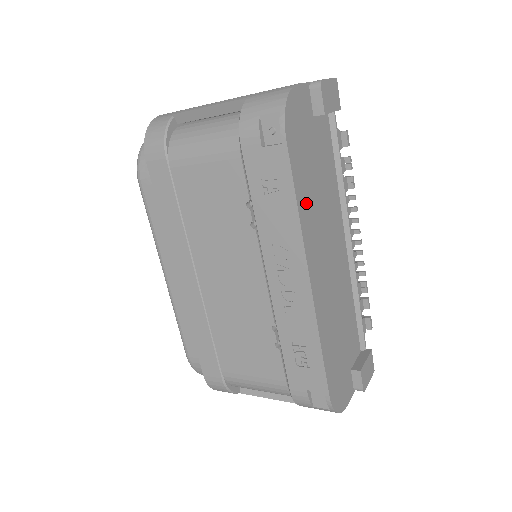
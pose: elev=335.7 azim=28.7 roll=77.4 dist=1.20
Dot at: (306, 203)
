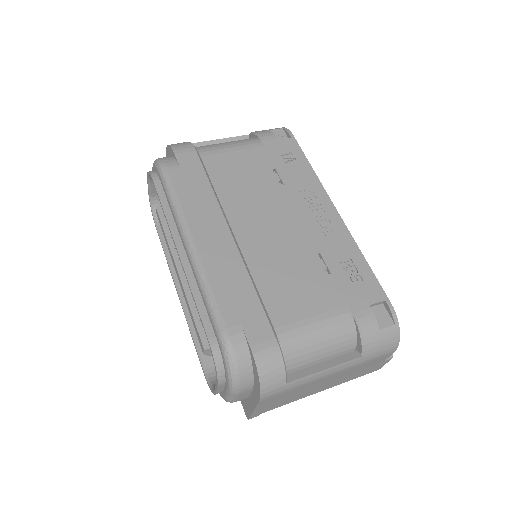
Dot at: occluded
